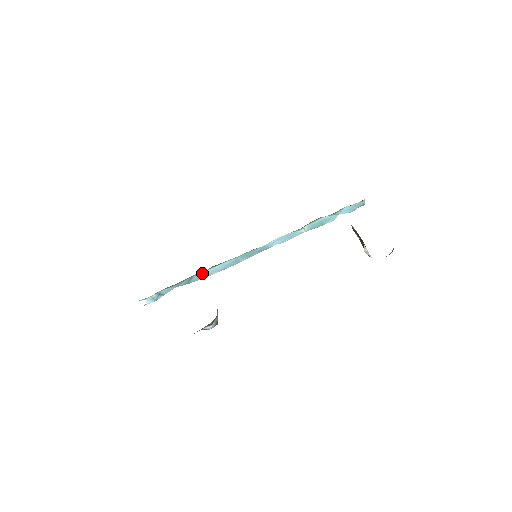
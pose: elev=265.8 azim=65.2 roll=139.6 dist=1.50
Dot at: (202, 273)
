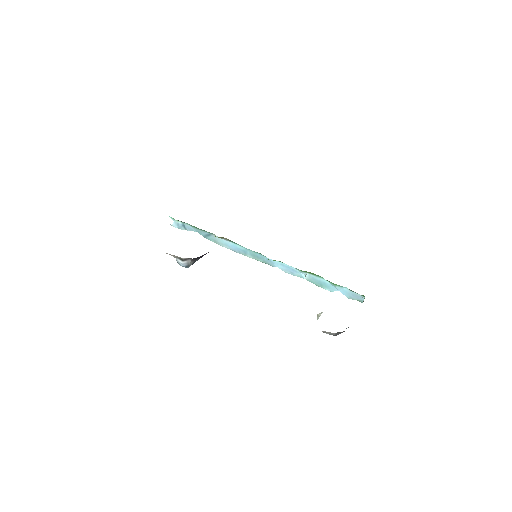
Dot at: (218, 238)
